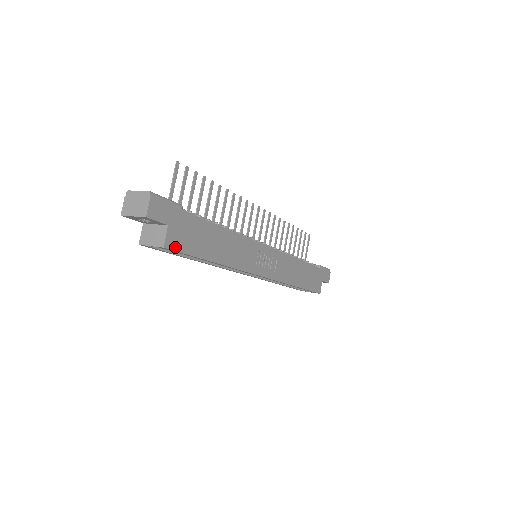
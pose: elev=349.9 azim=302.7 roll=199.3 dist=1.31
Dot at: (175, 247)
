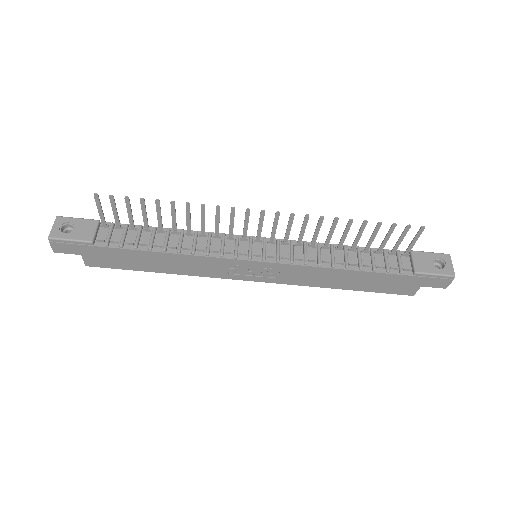
Dot at: (99, 265)
